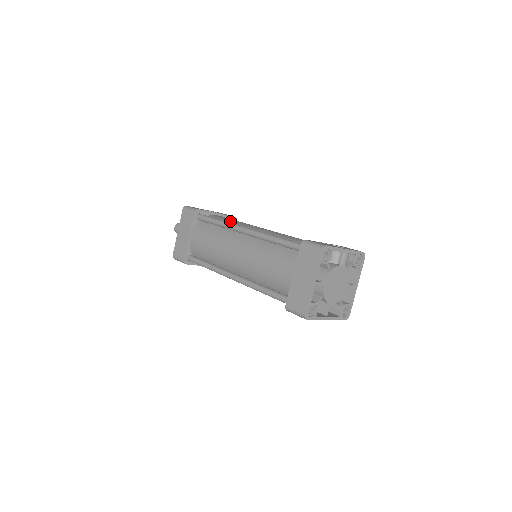
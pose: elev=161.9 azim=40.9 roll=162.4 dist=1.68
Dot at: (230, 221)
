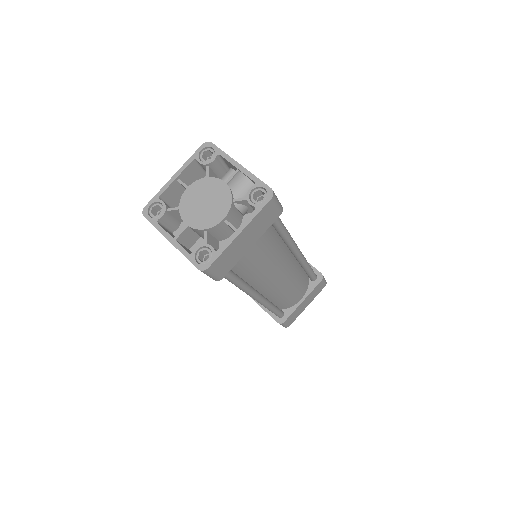
Dot at: occluded
